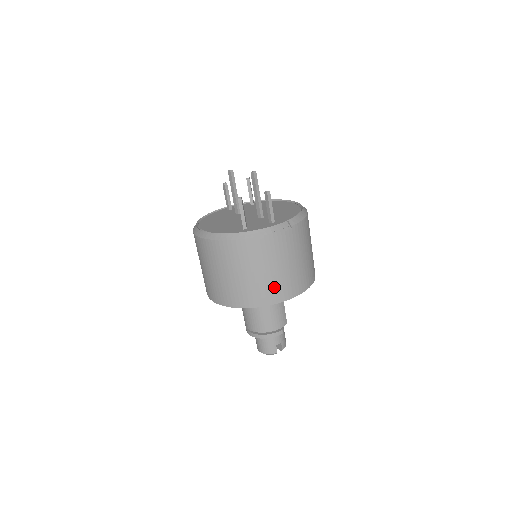
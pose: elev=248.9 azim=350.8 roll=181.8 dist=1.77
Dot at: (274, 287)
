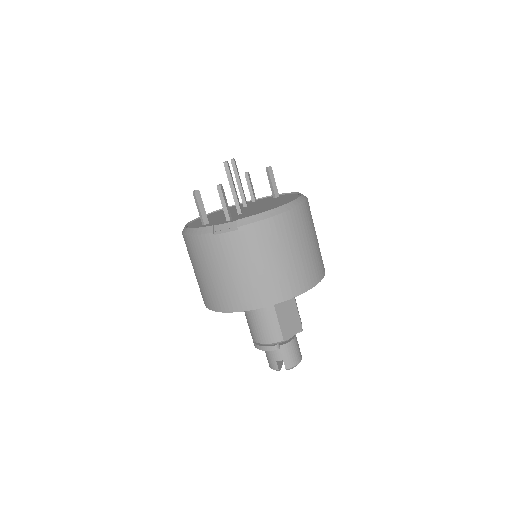
Dot at: (224, 293)
